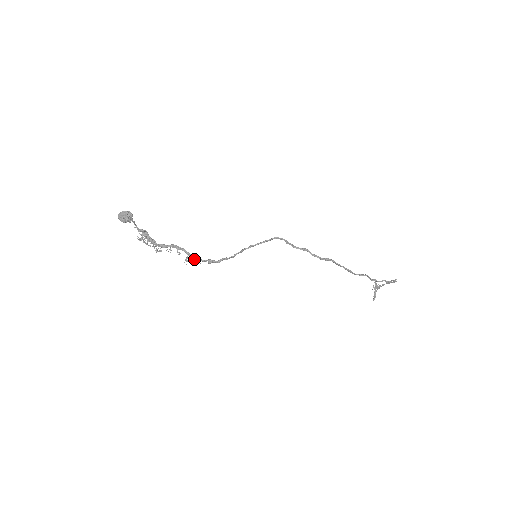
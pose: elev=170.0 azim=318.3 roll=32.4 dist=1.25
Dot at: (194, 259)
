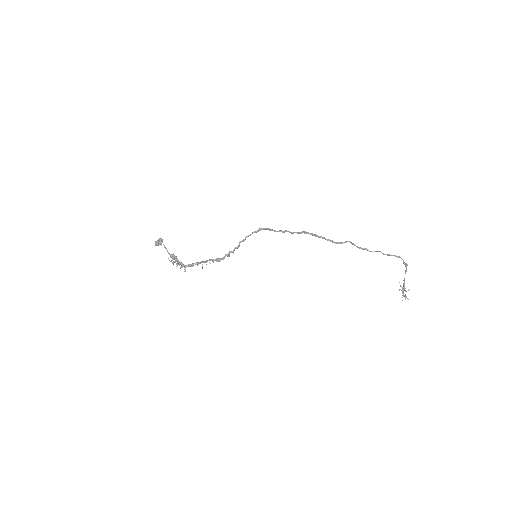
Dot at: (206, 262)
